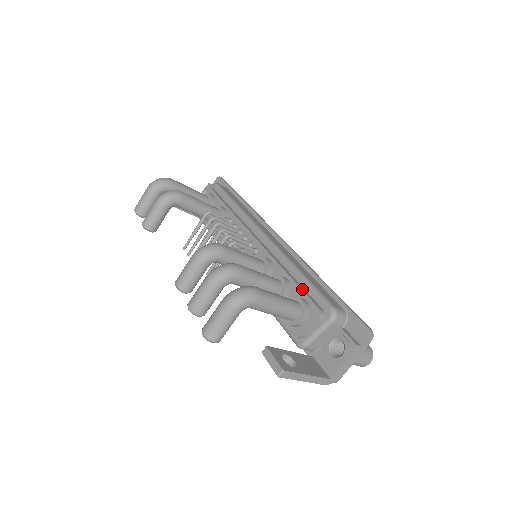
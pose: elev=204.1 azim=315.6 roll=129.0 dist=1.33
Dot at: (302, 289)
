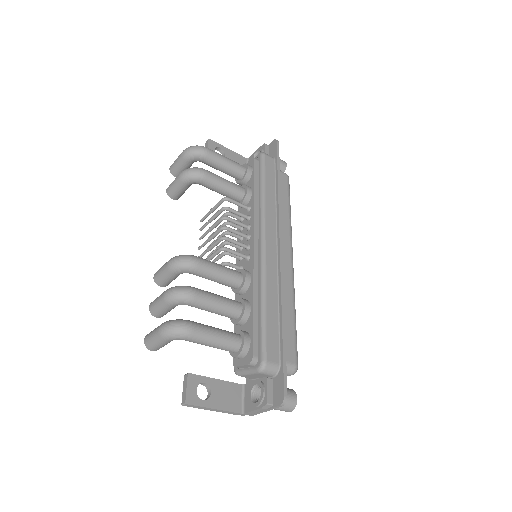
Dot at: (254, 326)
